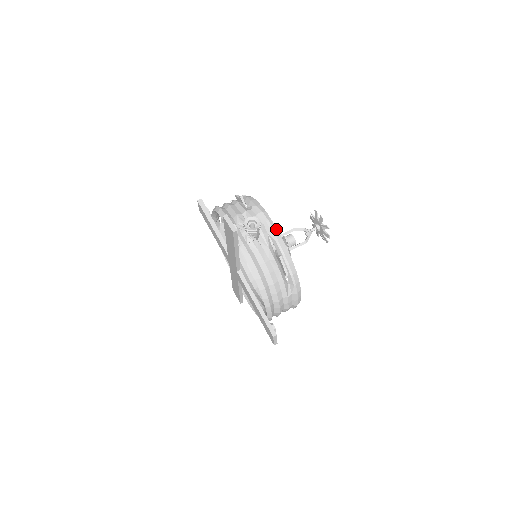
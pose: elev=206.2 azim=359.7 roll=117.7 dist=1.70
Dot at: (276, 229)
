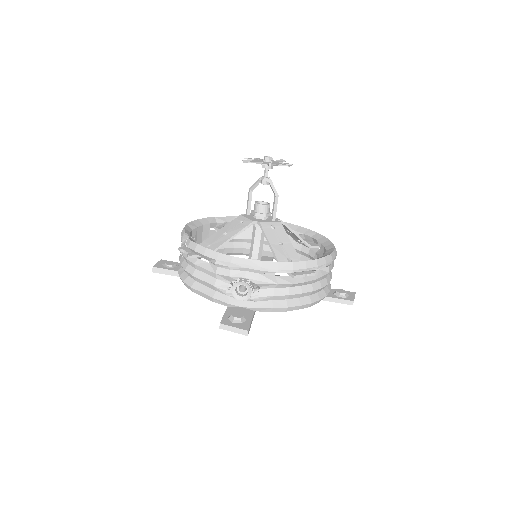
Dot at: (261, 262)
